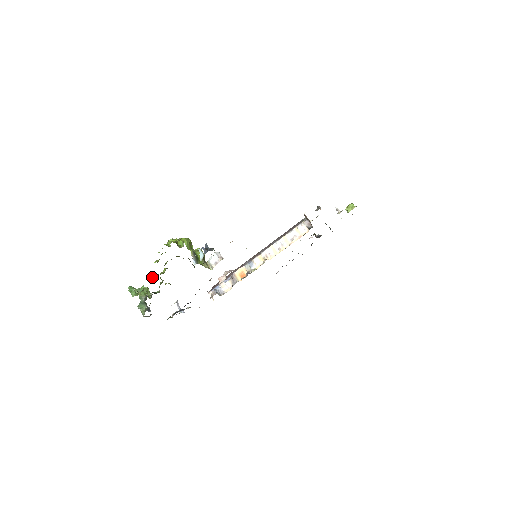
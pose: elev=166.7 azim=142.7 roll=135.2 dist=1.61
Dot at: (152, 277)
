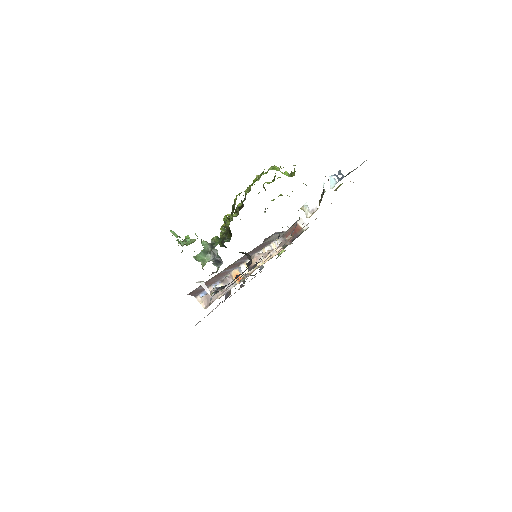
Dot at: (228, 215)
